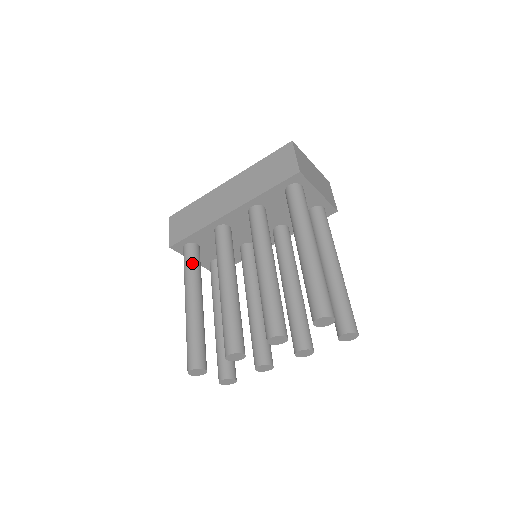
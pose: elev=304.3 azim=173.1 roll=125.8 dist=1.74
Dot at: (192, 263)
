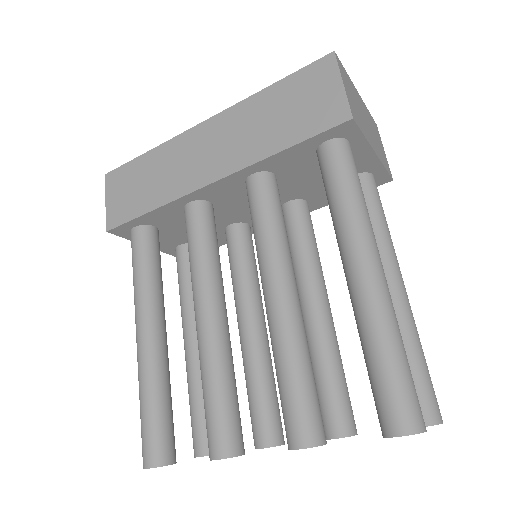
Dot at: (146, 264)
